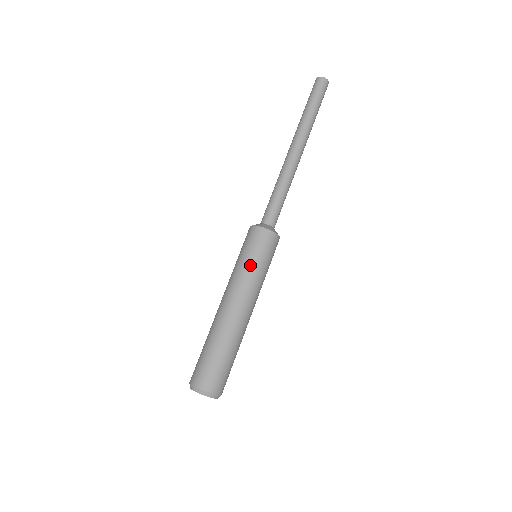
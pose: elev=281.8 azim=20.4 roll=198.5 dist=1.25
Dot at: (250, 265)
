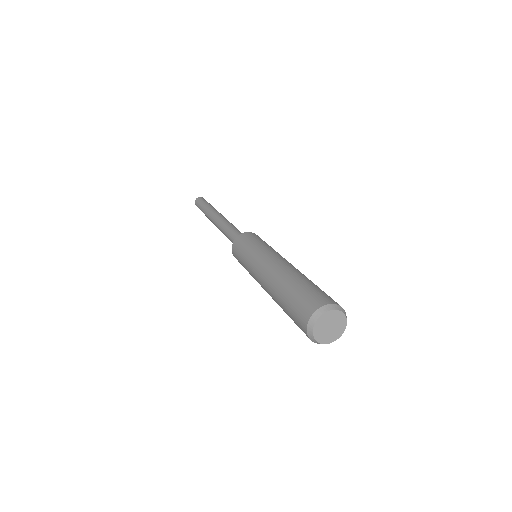
Dot at: (248, 253)
